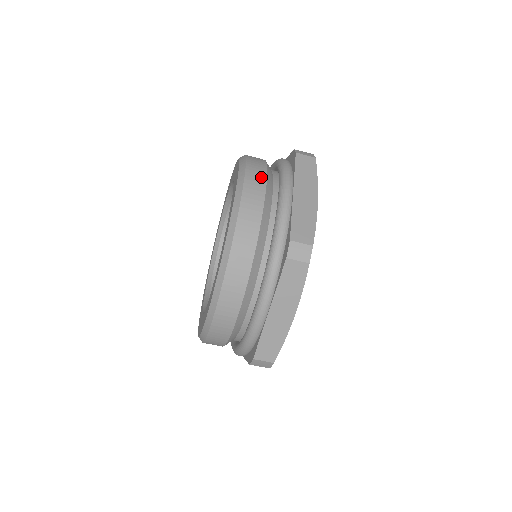
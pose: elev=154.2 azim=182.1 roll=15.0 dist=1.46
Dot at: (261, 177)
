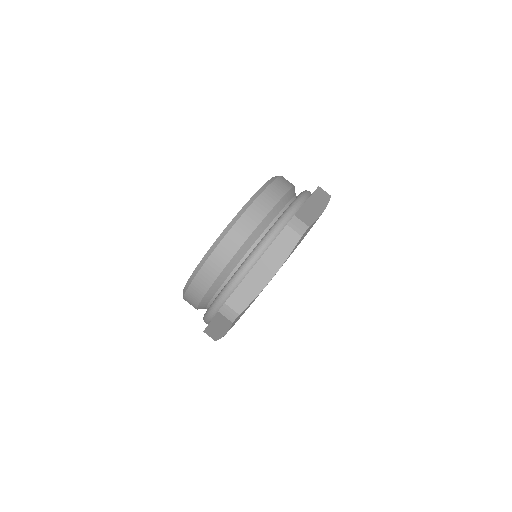
Dot at: (244, 234)
